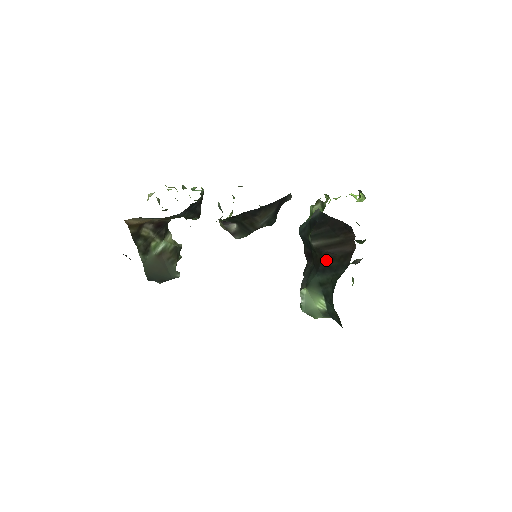
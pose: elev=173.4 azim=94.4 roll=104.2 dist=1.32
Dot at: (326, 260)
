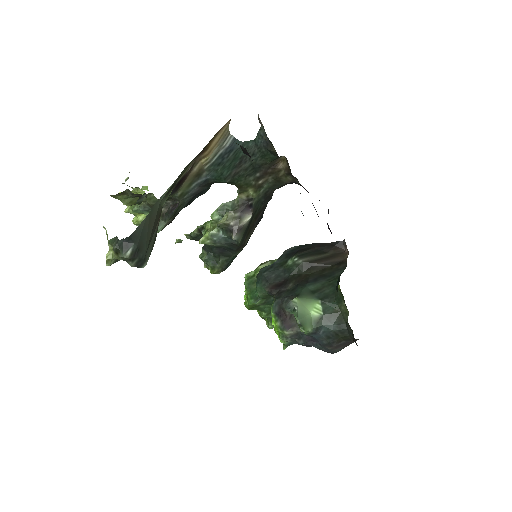
Dot at: (316, 272)
